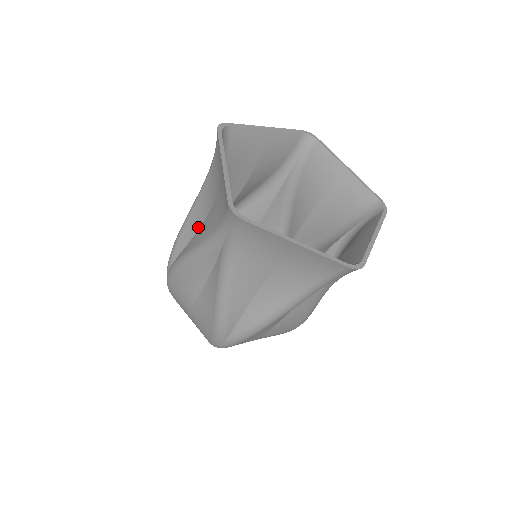
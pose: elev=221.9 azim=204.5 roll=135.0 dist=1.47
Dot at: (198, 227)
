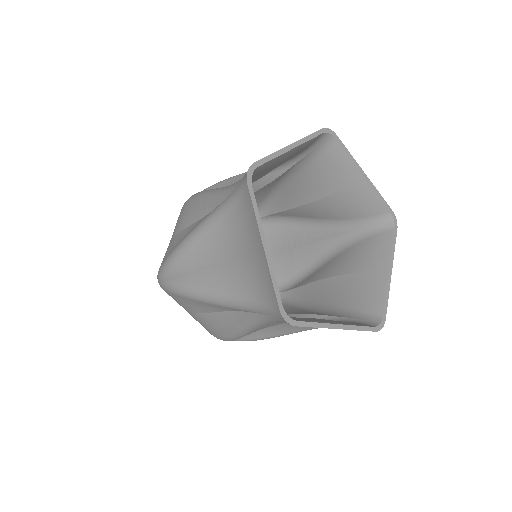
Dot at: (209, 262)
